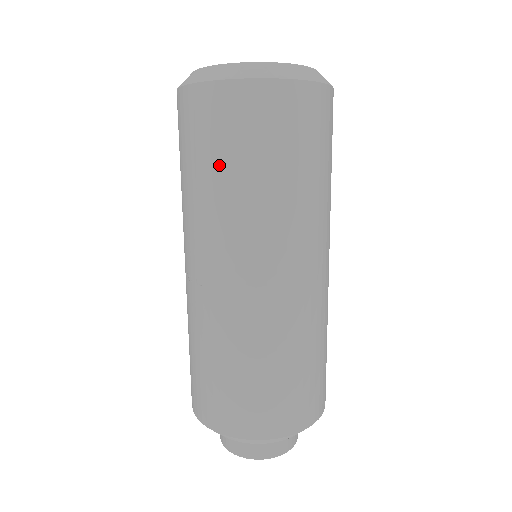
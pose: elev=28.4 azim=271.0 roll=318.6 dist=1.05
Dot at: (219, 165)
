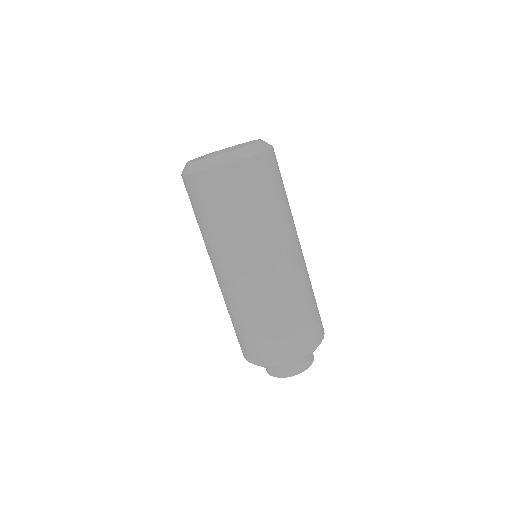
Dot at: (216, 216)
